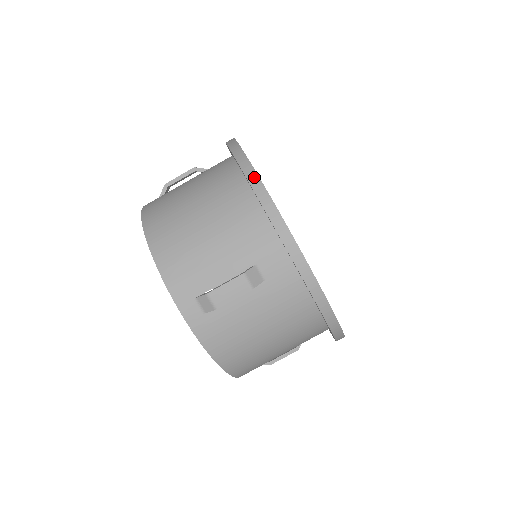
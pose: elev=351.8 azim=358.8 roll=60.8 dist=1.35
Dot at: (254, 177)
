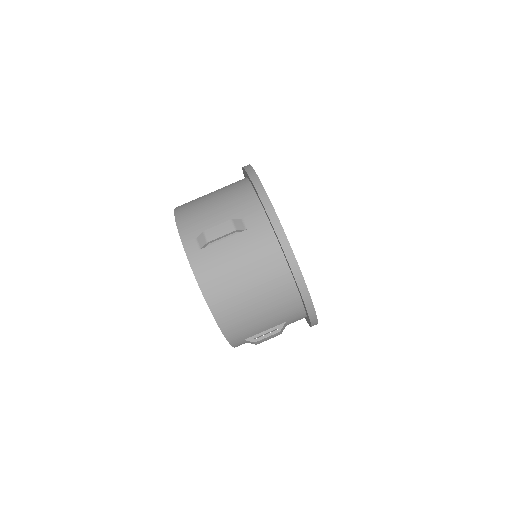
Dot at: (250, 169)
